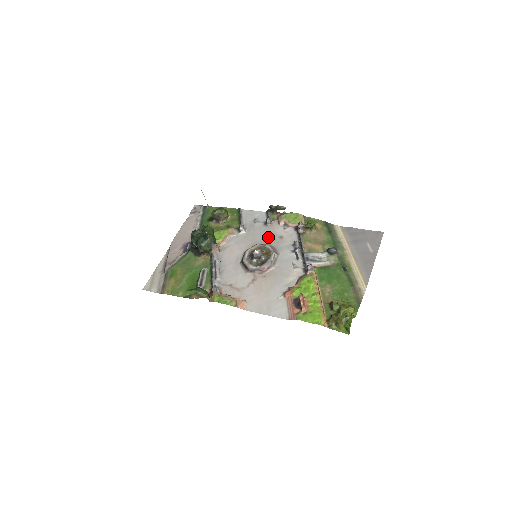
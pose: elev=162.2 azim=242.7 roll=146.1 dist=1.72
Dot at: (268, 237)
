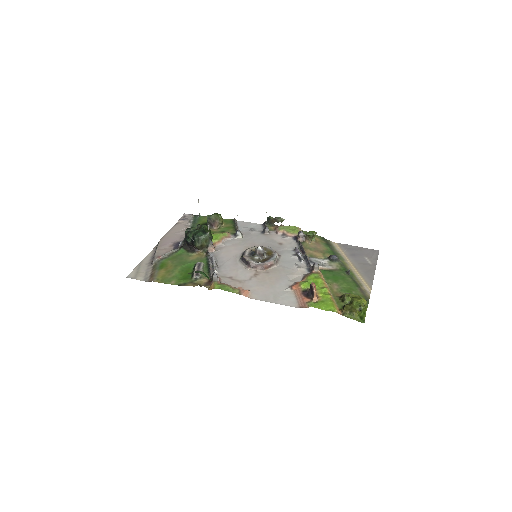
Dot at: (267, 242)
